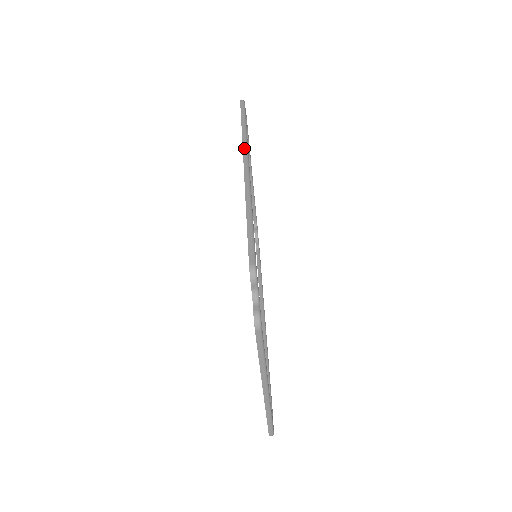
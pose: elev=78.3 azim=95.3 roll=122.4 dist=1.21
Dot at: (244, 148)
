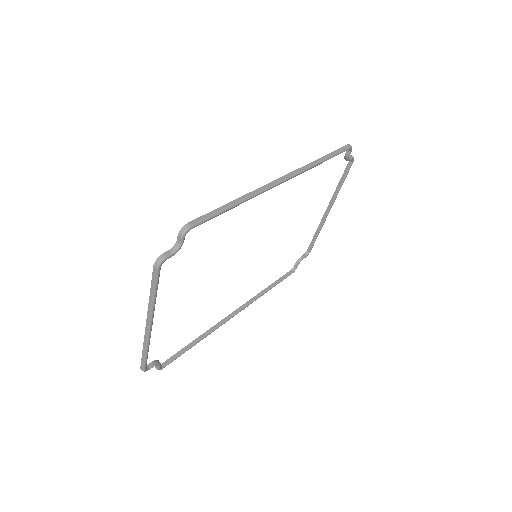
Dot at: (299, 169)
